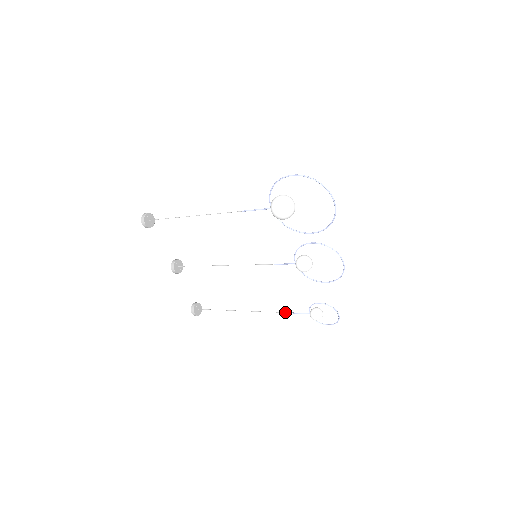
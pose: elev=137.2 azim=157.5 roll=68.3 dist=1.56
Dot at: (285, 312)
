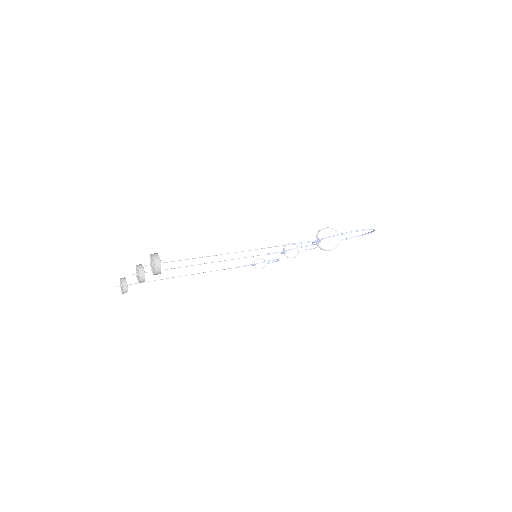
Dot at: occluded
